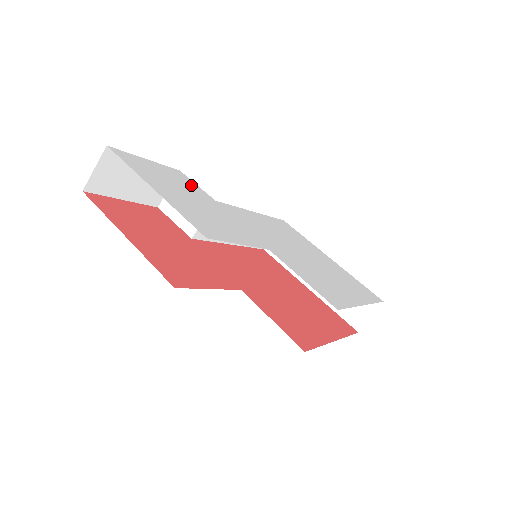
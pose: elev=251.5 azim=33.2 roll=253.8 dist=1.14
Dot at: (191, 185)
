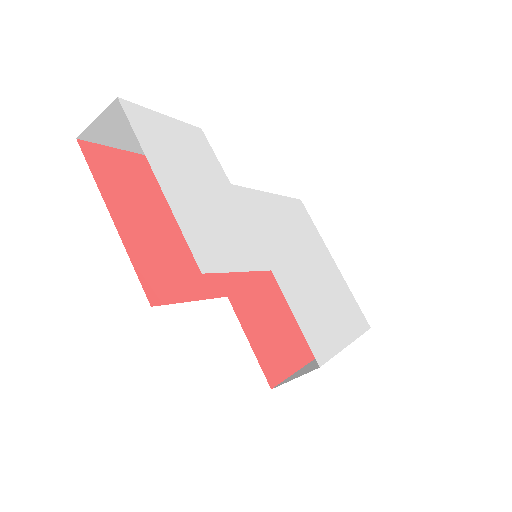
Dot at: (208, 158)
